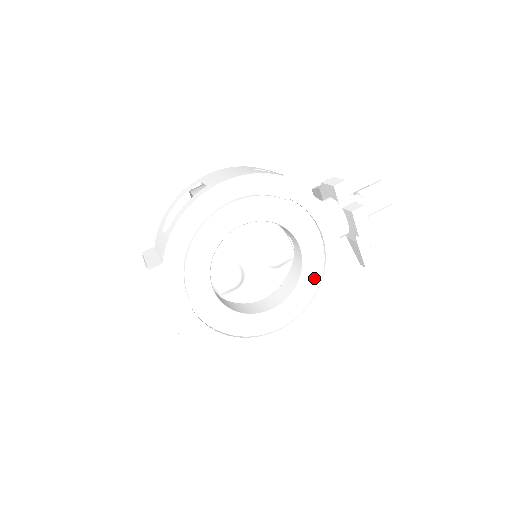
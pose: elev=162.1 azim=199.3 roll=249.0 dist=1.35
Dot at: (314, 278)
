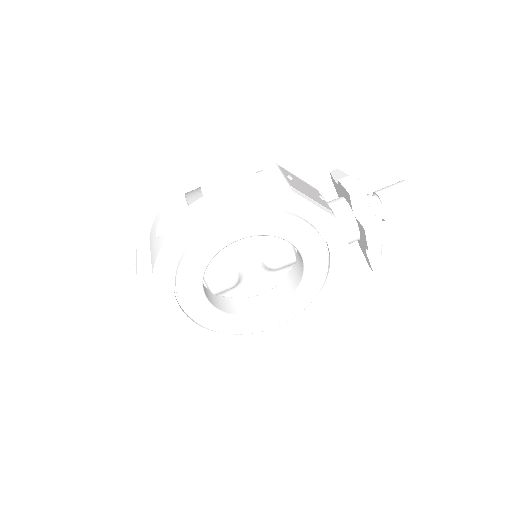
Dot at: (314, 286)
